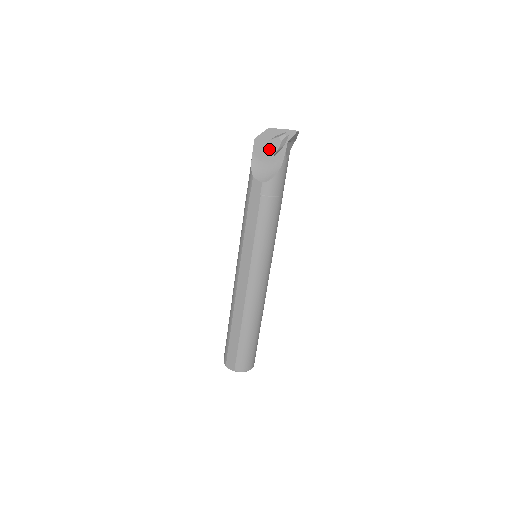
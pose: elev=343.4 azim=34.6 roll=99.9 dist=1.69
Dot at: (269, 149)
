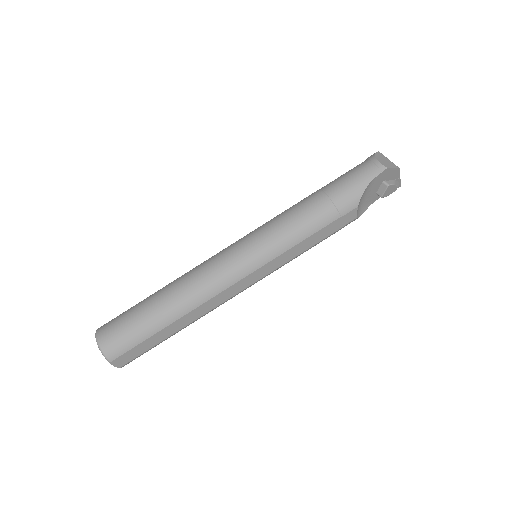
Dot at: (386, 191)
